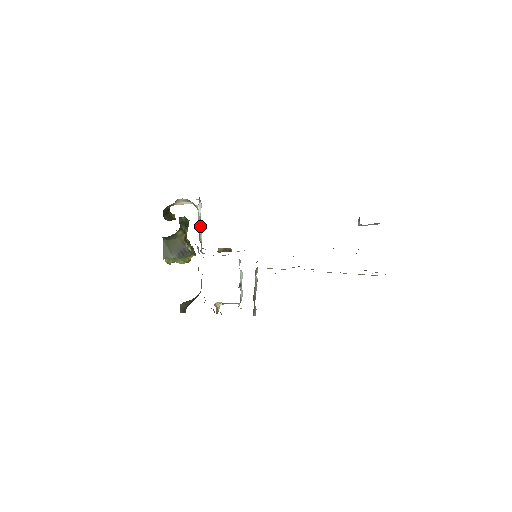
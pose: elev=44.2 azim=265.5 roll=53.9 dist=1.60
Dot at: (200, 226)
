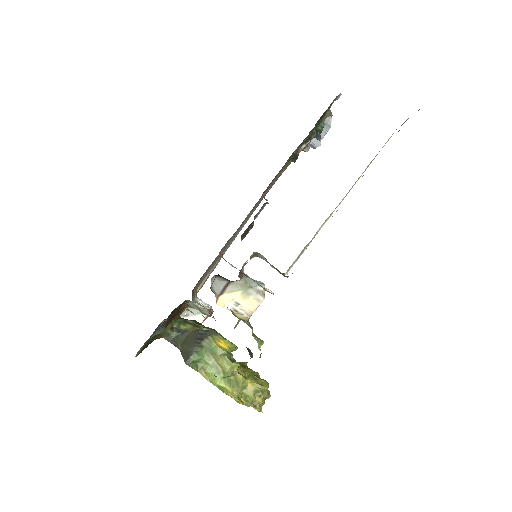
Dot at: occluded
